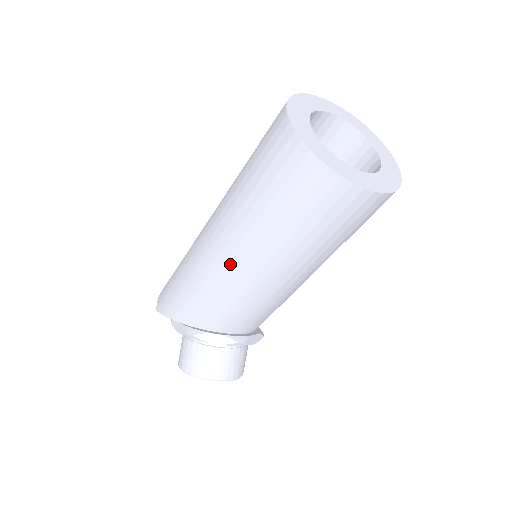
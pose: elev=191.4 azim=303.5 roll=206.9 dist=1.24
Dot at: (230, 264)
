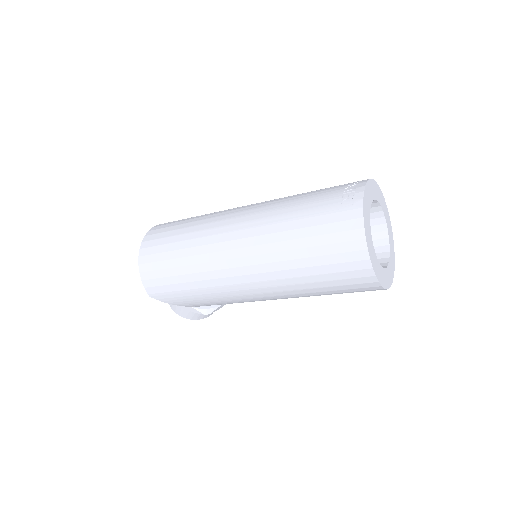
Dot at: occluded
